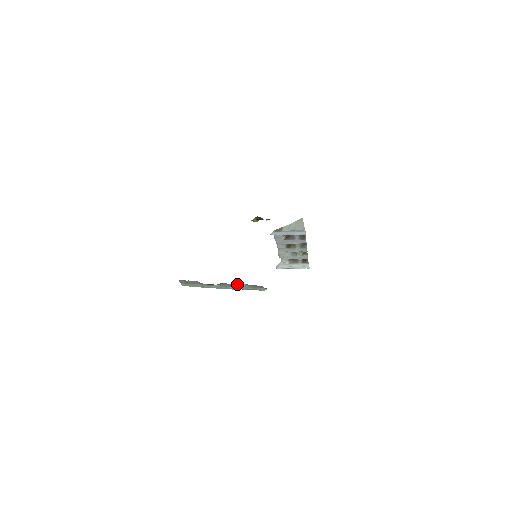
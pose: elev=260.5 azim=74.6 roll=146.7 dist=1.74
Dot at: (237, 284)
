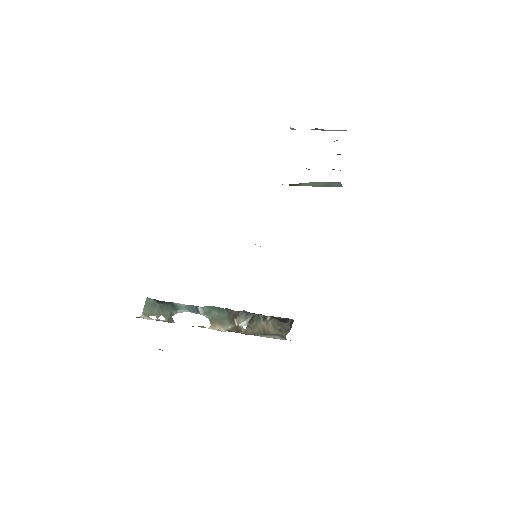
Dot at: (232, 328)
